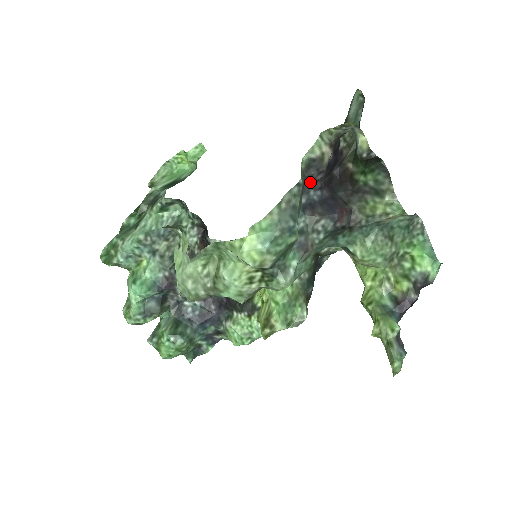
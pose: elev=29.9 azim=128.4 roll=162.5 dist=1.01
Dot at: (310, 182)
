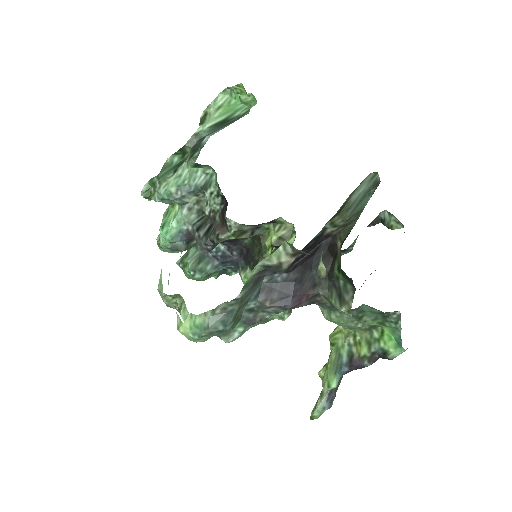
Dot at: occluded
